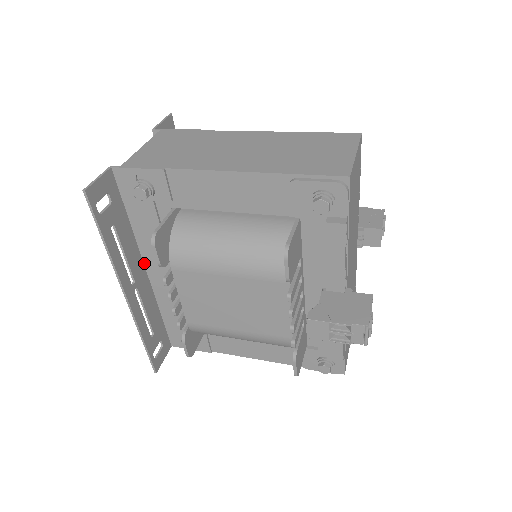
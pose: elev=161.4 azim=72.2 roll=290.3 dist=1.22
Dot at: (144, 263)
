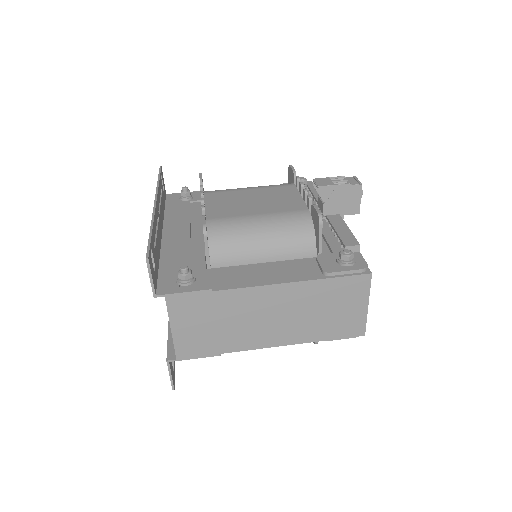
Dot at: occluded
